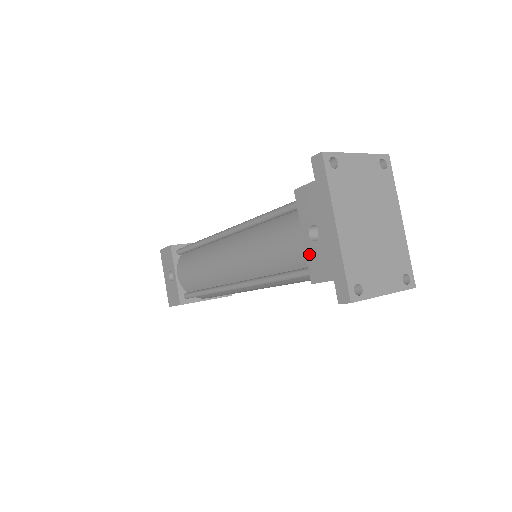
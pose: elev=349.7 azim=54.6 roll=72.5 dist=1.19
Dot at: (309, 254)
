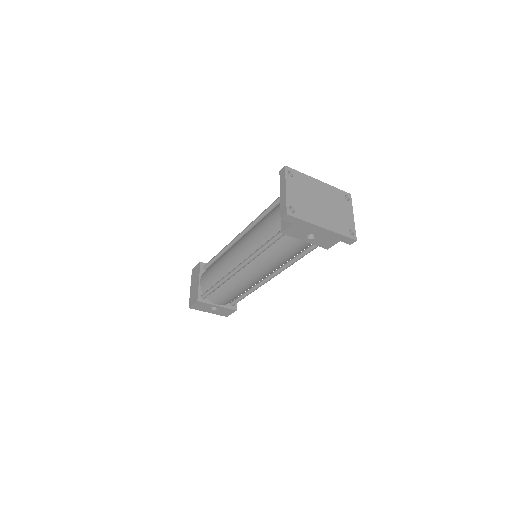
Dot at: (316, 244)
